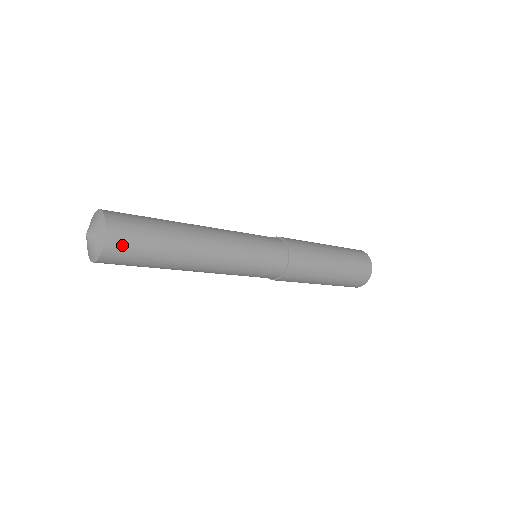
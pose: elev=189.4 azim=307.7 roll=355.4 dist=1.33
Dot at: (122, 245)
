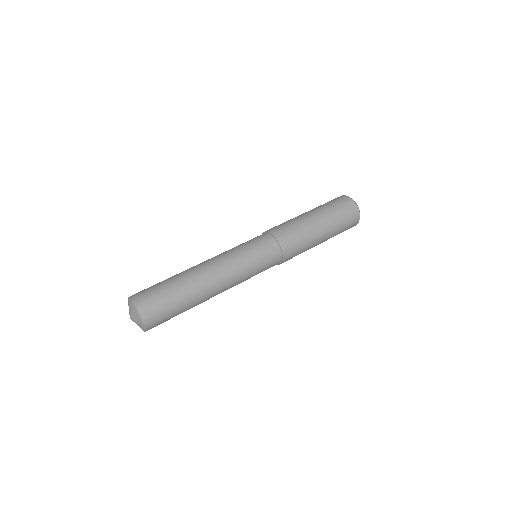
Dot at: occluded
